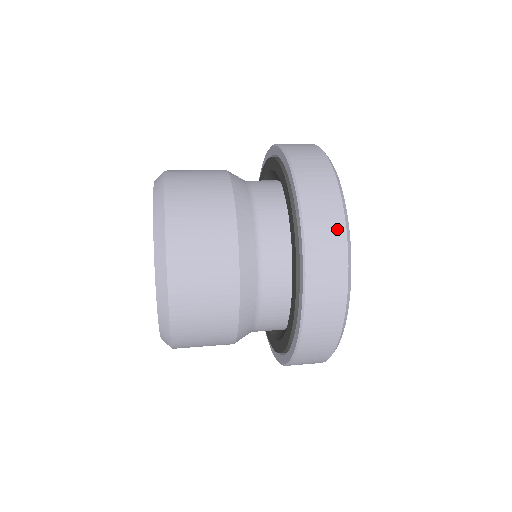
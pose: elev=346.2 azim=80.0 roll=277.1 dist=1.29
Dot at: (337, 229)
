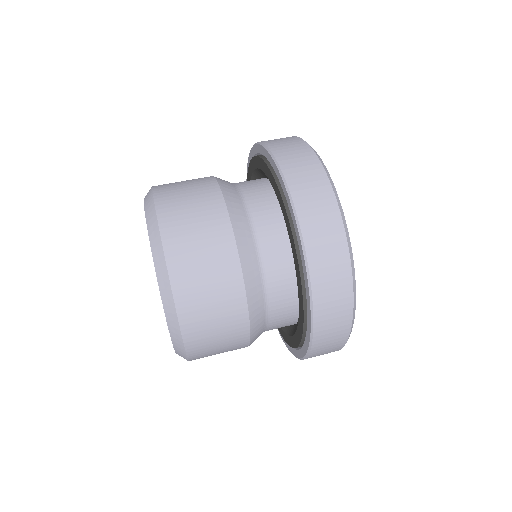
Dot at: occluded
